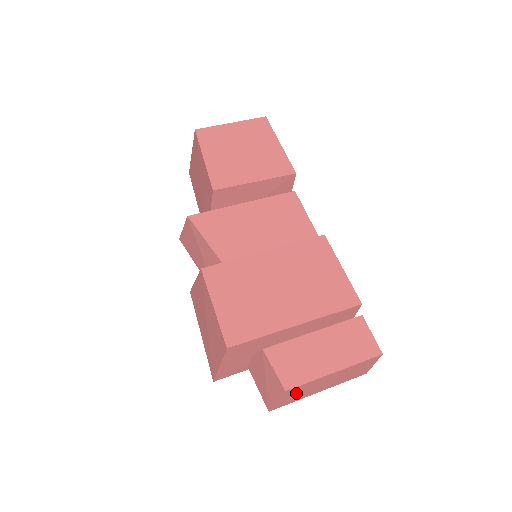
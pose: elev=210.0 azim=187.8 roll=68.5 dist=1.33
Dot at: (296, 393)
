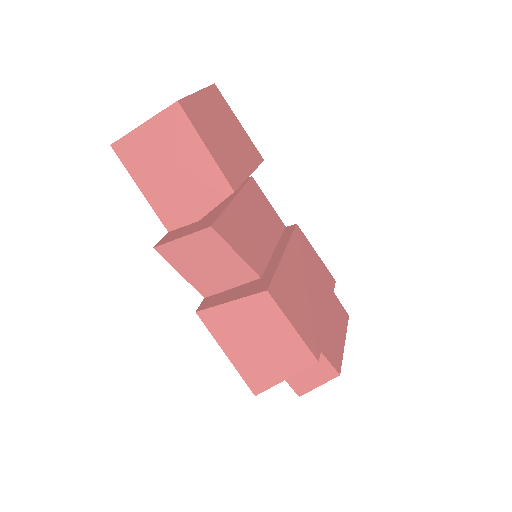
Dot at: occluded
